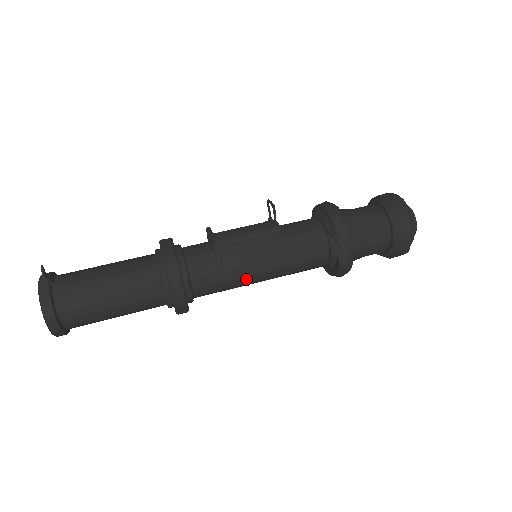
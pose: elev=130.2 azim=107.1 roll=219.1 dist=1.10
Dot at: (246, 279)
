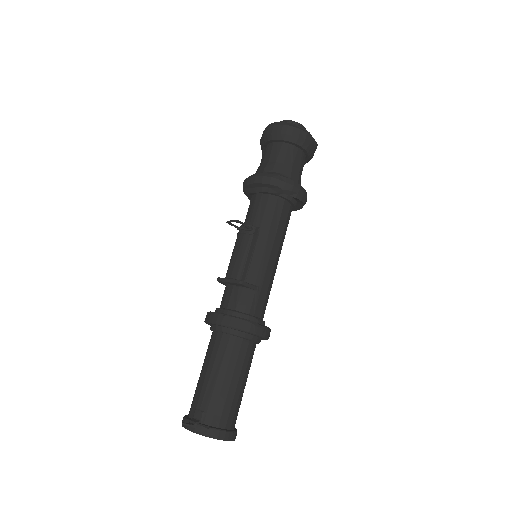
Dot at: (273, 274)
